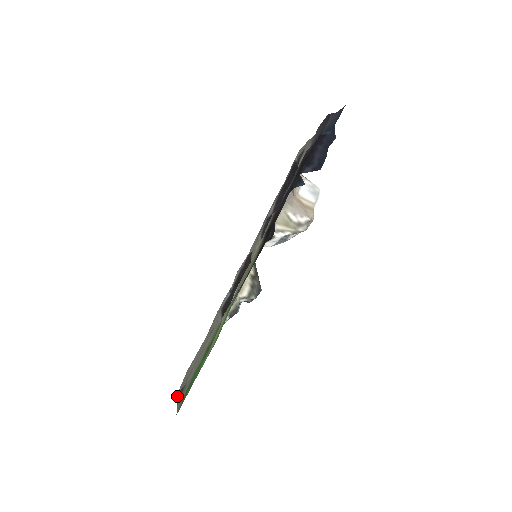
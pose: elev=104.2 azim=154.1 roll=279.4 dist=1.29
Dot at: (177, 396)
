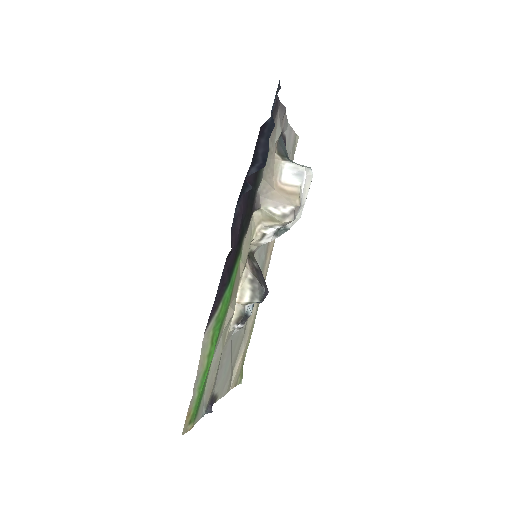
Dot at: (212, 402)
